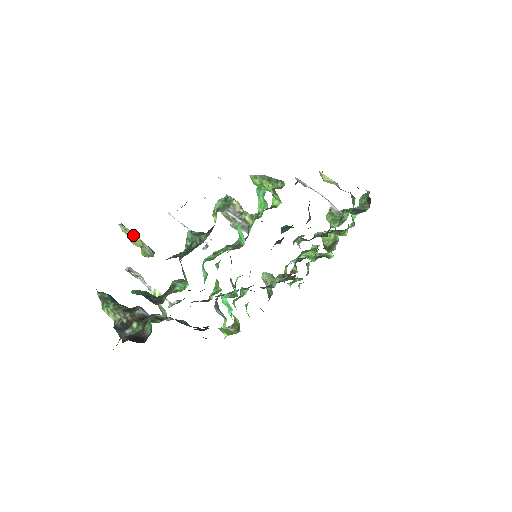
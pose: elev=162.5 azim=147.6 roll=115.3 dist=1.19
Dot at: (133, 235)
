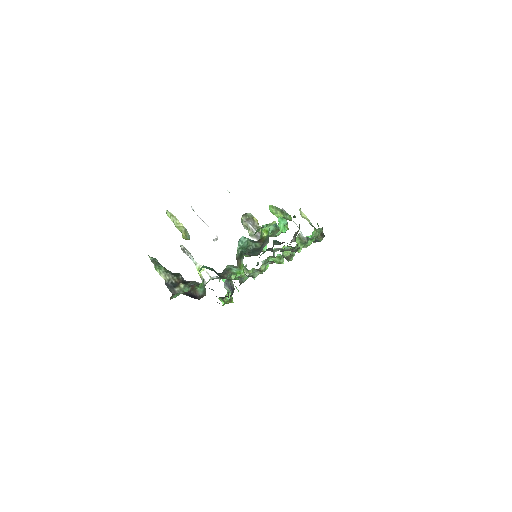
Dot at: (178, 221)
